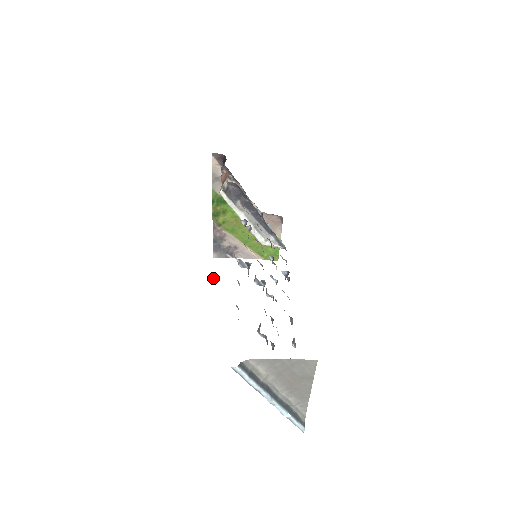
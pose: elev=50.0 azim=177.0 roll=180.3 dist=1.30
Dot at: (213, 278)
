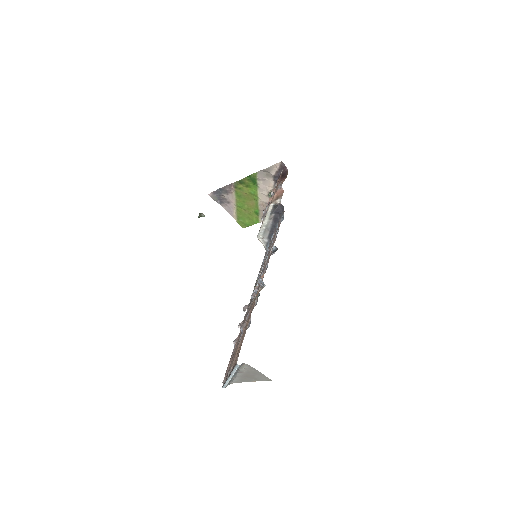
Dot at: (201, 215)
